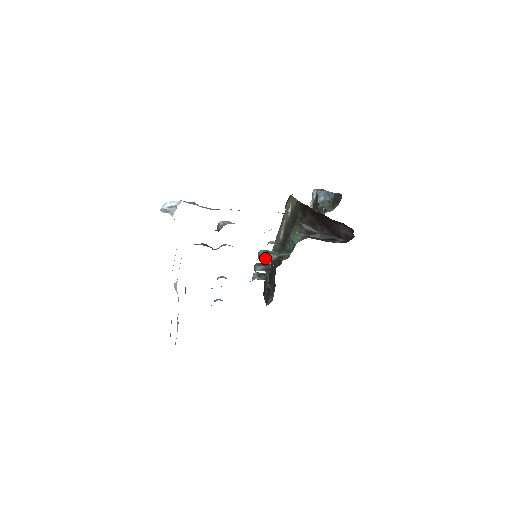
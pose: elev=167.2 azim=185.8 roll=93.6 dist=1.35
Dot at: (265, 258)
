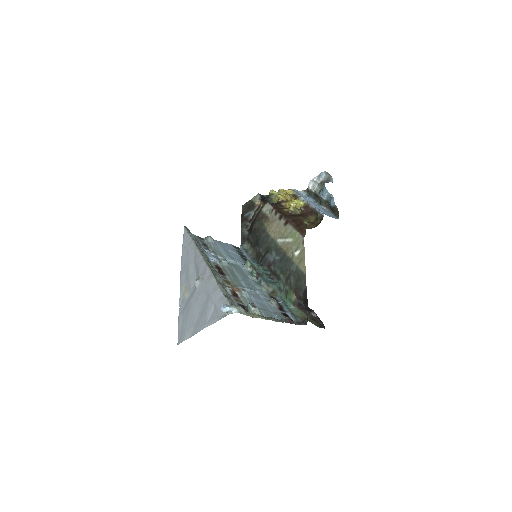
Dot at: (264, 291)
